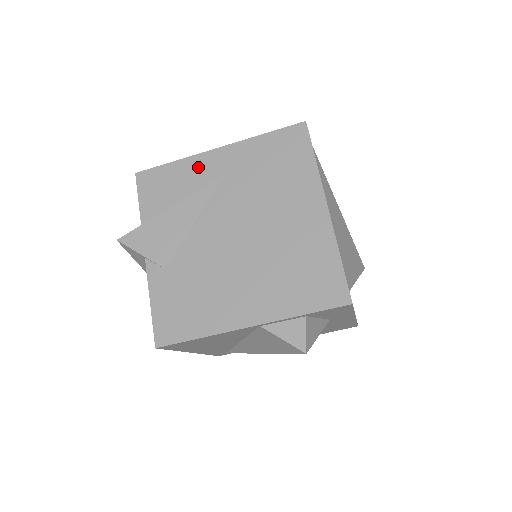
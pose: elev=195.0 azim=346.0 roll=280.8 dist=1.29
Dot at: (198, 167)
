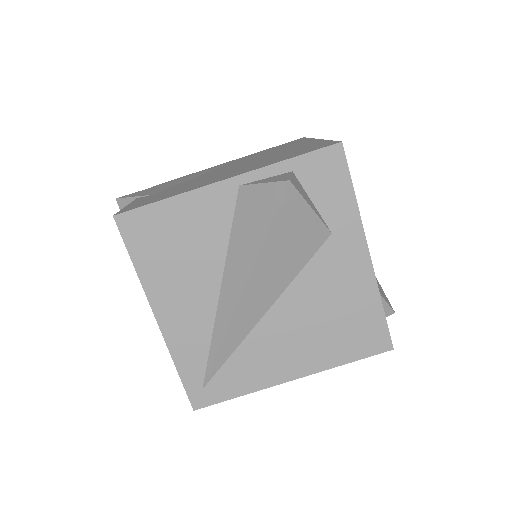
Dot at: (208, 169)
